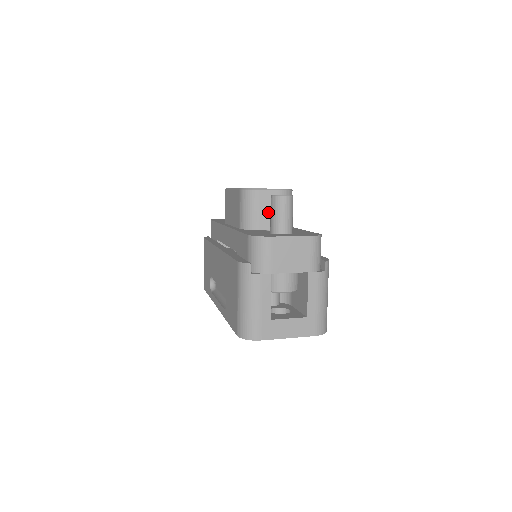
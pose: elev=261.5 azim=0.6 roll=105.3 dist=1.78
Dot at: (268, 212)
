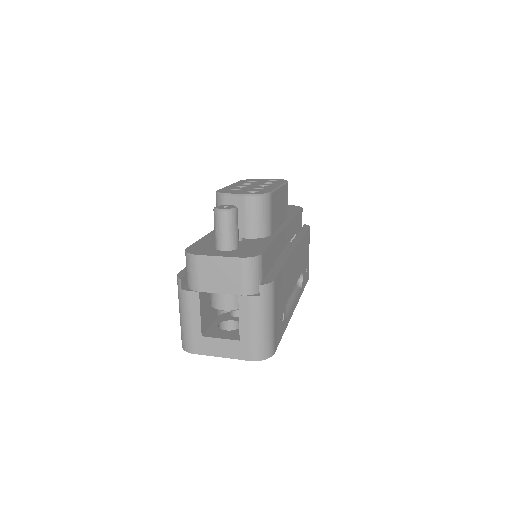
Dot at: occluded
